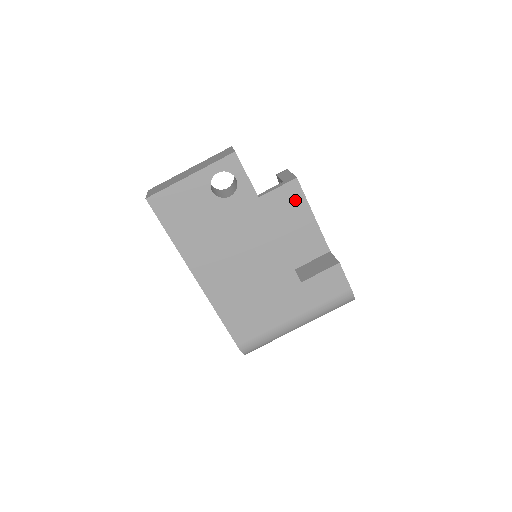
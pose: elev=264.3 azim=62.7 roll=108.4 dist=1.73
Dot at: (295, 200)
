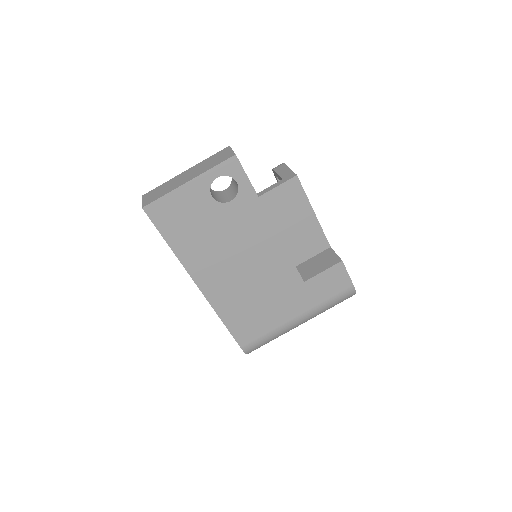
Dot at: (295, 198)
